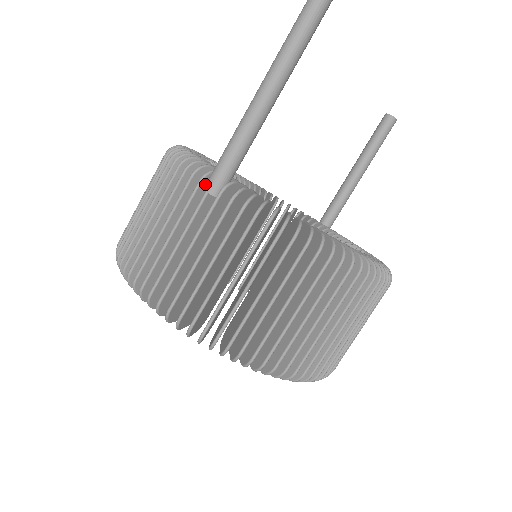
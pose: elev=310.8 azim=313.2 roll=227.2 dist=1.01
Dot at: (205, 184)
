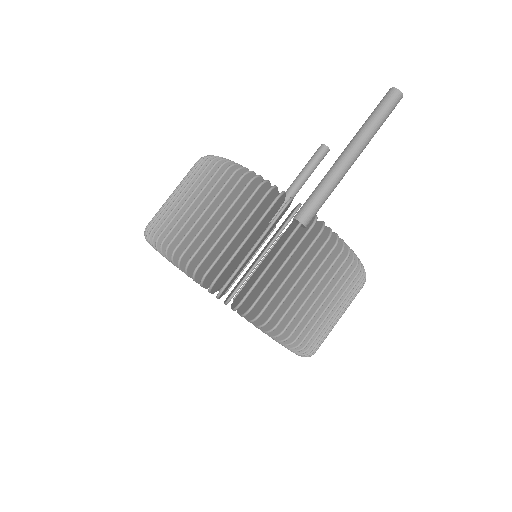
Dot at: (294, 214)
